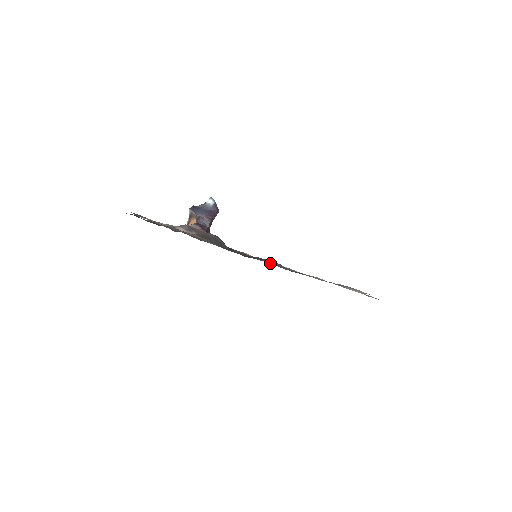
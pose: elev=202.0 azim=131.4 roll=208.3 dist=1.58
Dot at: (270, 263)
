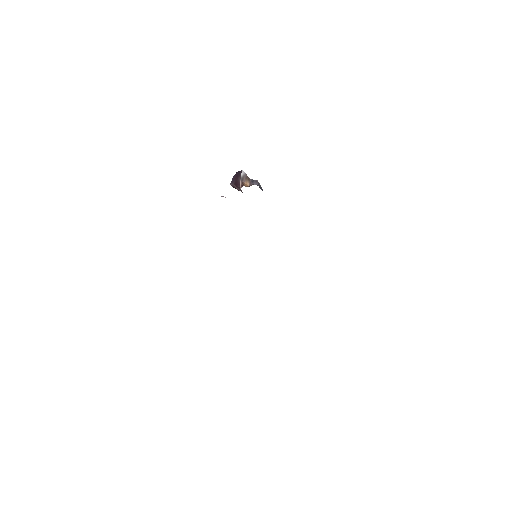
Dot at: occluded
